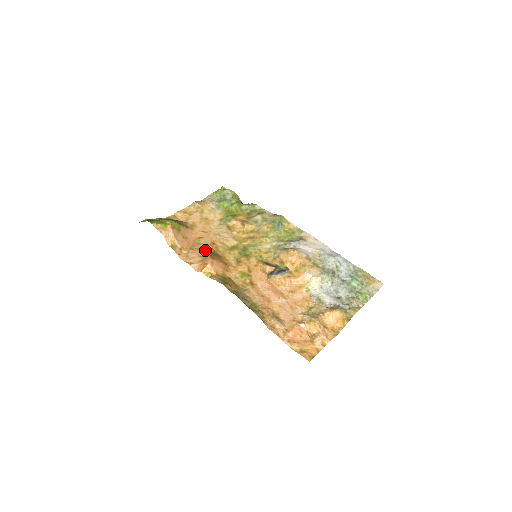
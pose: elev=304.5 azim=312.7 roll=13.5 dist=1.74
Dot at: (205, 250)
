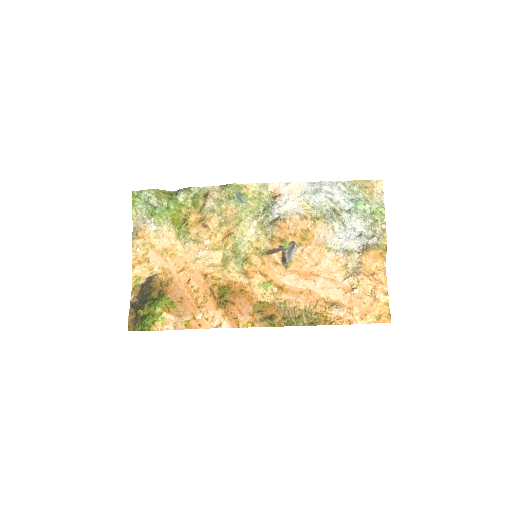
Dot at: (210, 294)
